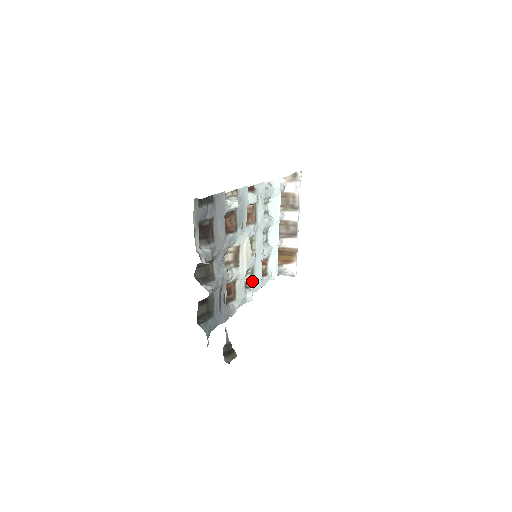
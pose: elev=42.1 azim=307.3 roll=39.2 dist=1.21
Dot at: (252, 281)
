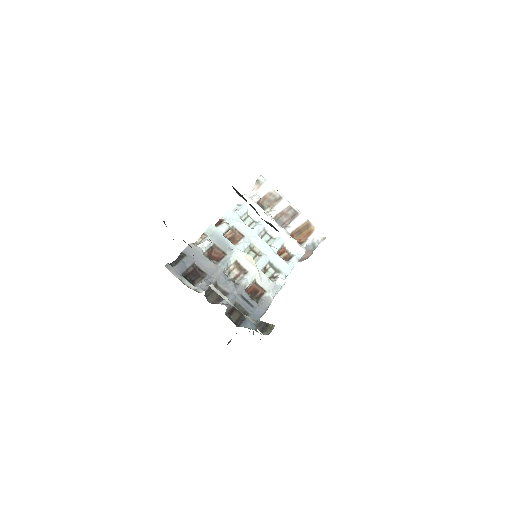
Dot at: (277, 271)
